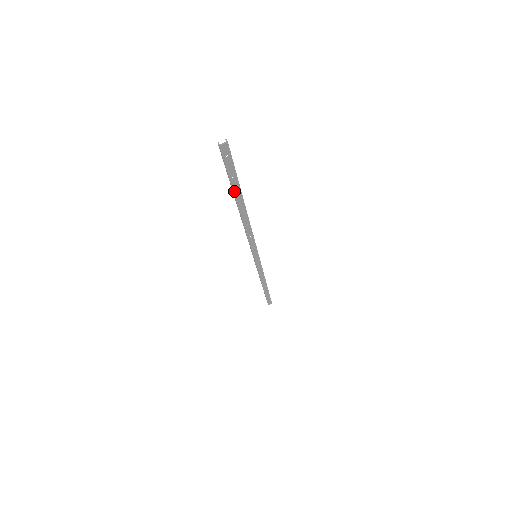
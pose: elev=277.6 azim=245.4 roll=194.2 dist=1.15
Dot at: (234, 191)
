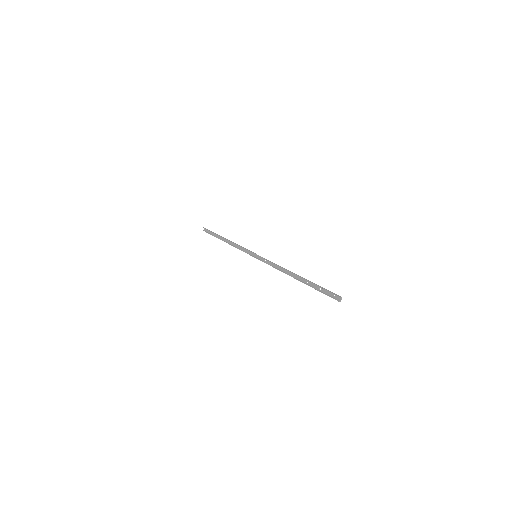
Dot at: (311, 286)
